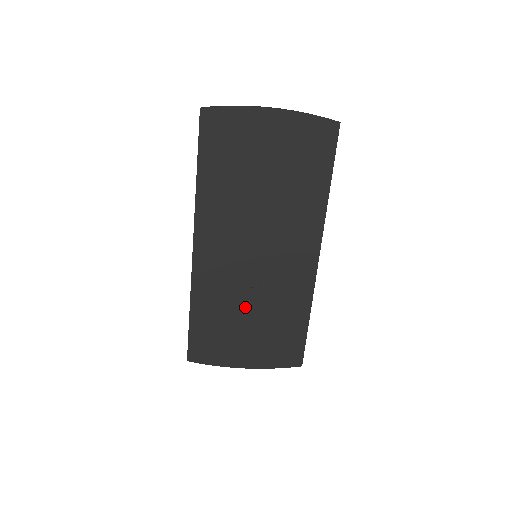
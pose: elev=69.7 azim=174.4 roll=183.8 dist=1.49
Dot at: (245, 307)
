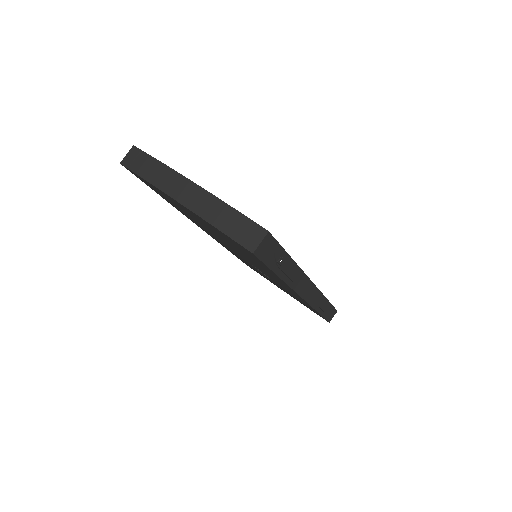
Dot at: occluded
